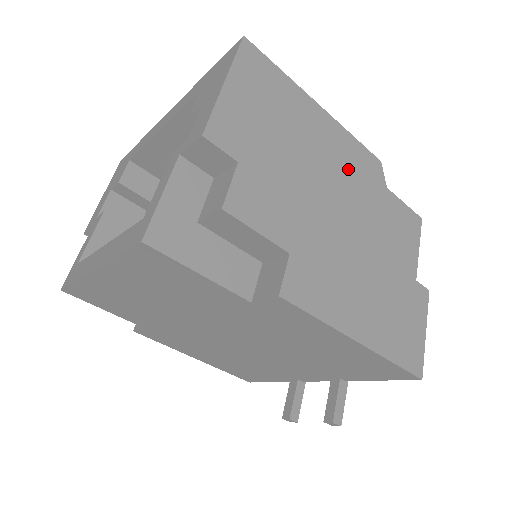
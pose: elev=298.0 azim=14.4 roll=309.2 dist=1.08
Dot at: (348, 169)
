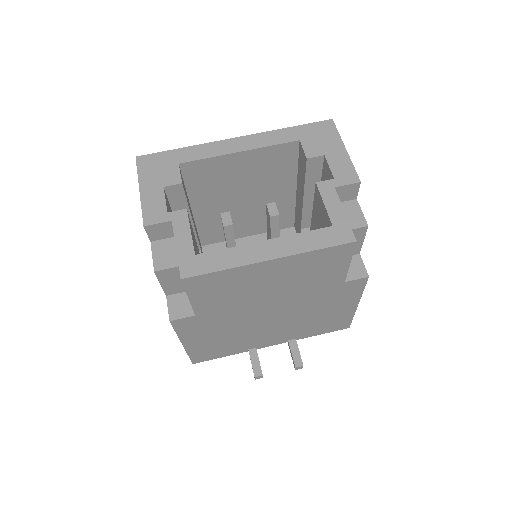
Dot at: occluded
